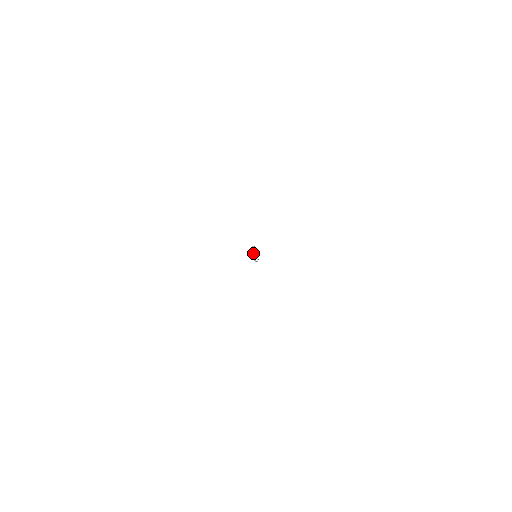
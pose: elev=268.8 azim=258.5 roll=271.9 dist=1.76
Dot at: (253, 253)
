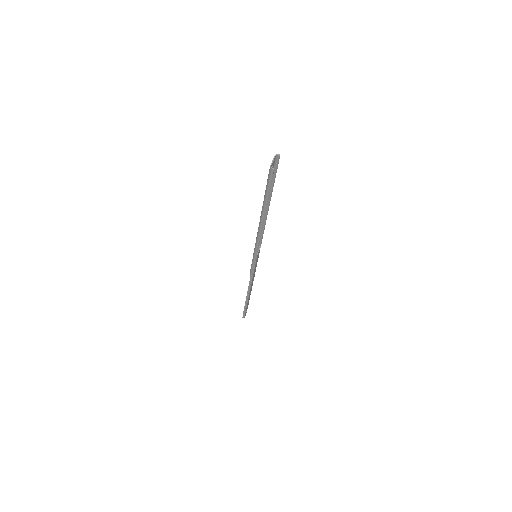
Dot at: occluded
